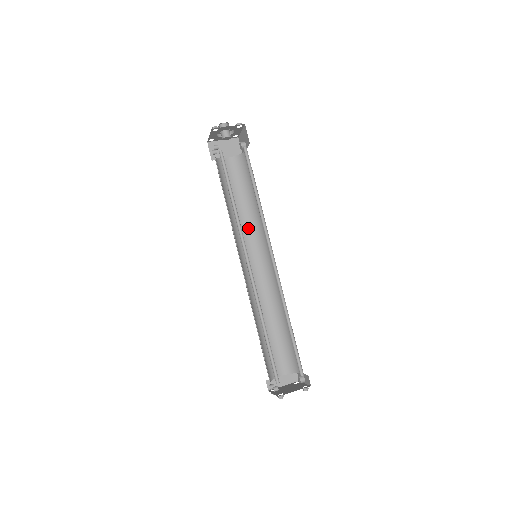
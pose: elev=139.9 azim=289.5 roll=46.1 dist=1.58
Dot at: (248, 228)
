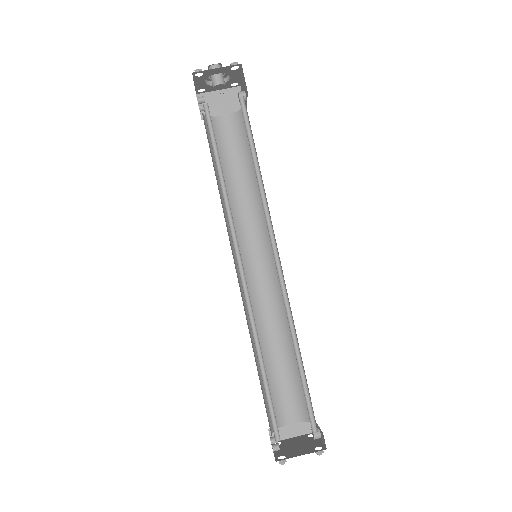
Dot at: (250, 215)
